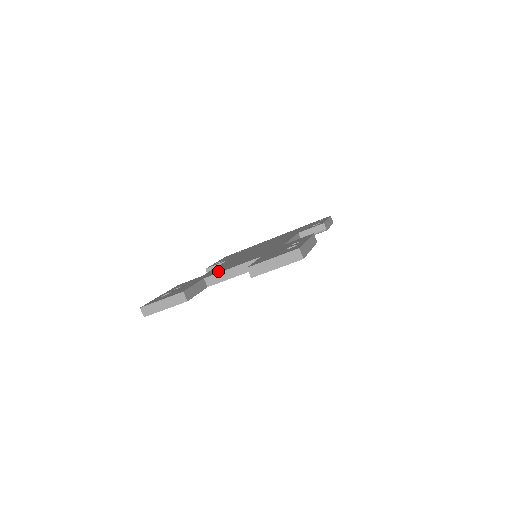
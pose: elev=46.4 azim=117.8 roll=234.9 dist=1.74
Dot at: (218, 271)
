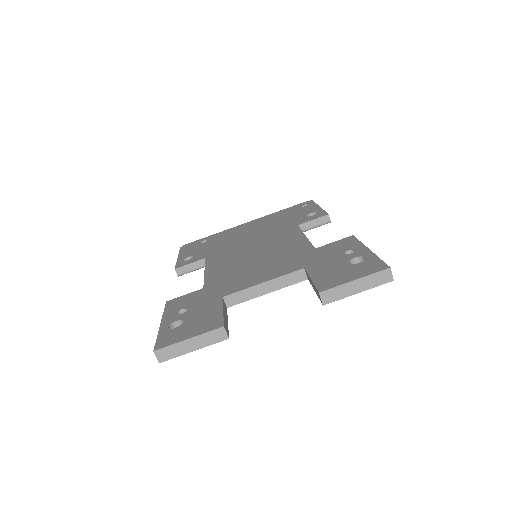
Dot at: (236, 285)
